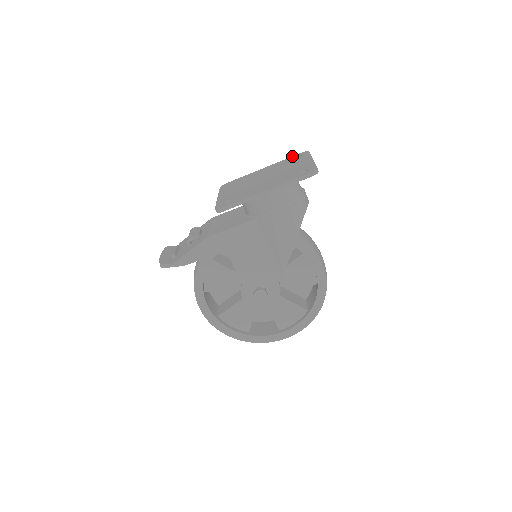
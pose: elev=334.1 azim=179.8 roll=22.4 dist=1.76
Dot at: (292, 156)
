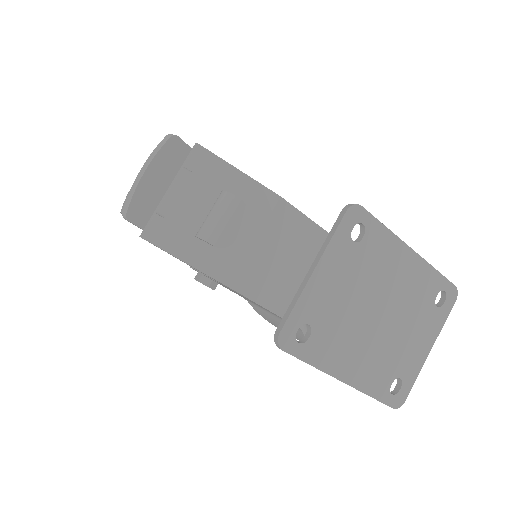
Dot at: (445, 278)
